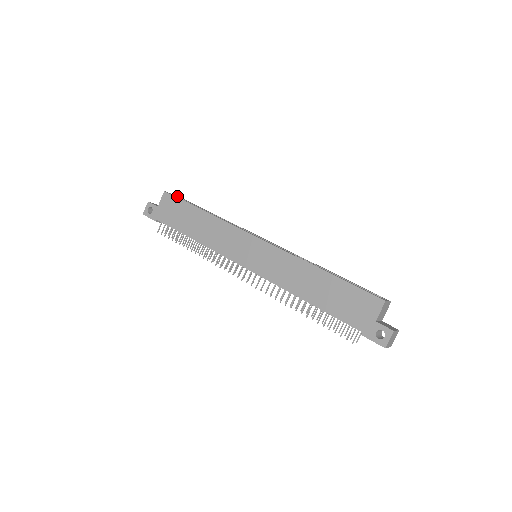
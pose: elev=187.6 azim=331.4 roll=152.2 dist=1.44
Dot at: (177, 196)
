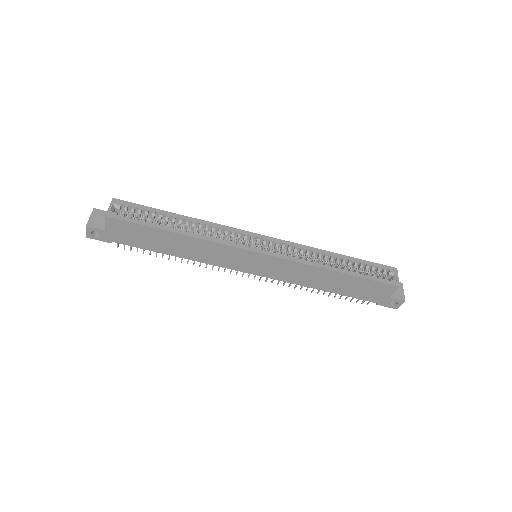
Dot at: (118, 205)
